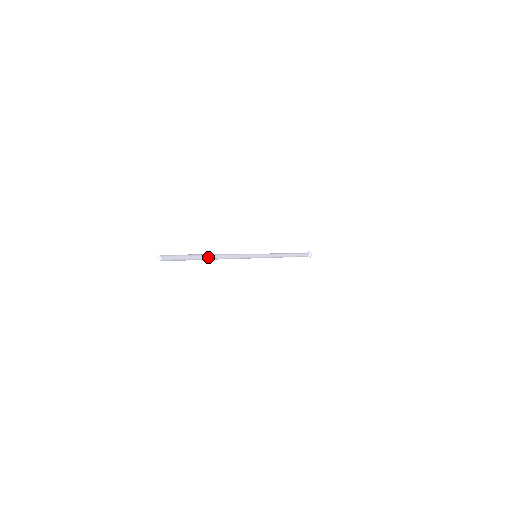
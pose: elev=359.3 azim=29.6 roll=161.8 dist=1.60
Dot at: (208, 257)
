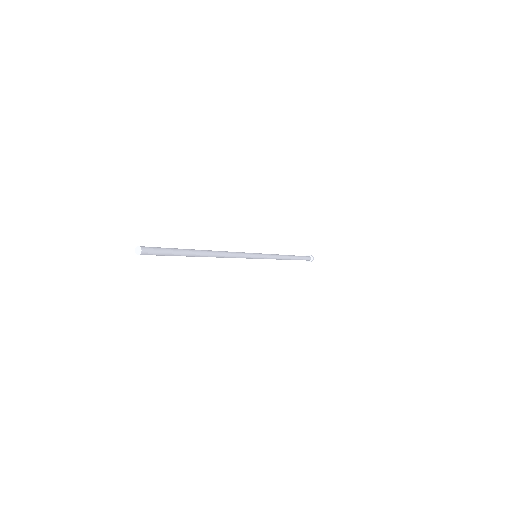
Dot at: (201, 254)
